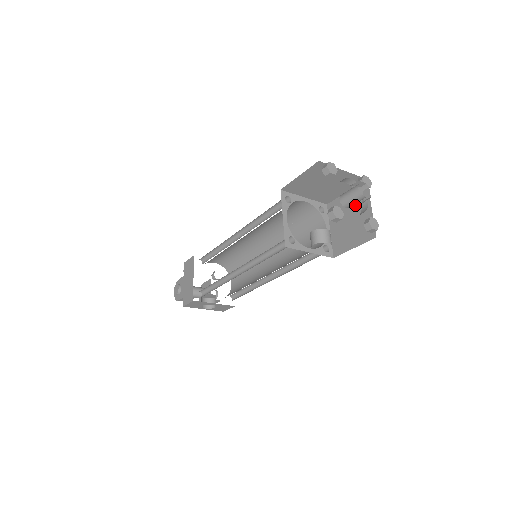
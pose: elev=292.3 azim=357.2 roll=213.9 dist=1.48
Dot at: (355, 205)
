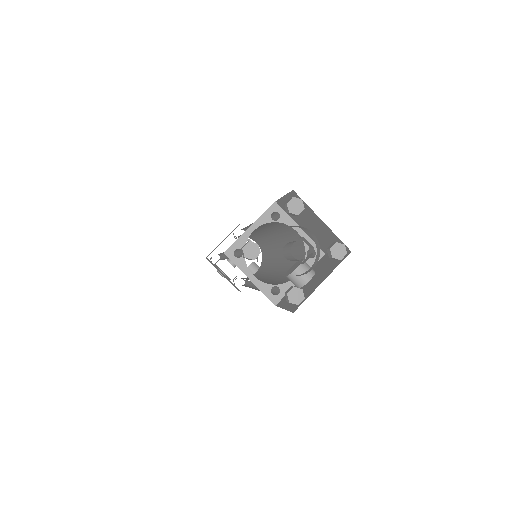
Dot at: (304, 213)
